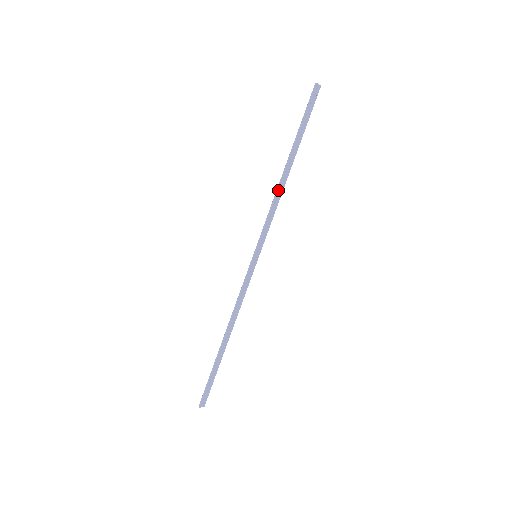
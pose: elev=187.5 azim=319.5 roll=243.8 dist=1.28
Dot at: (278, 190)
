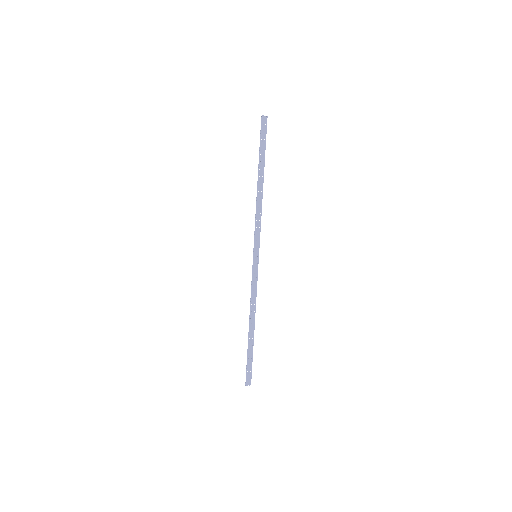
Dot at: (257, 202)
